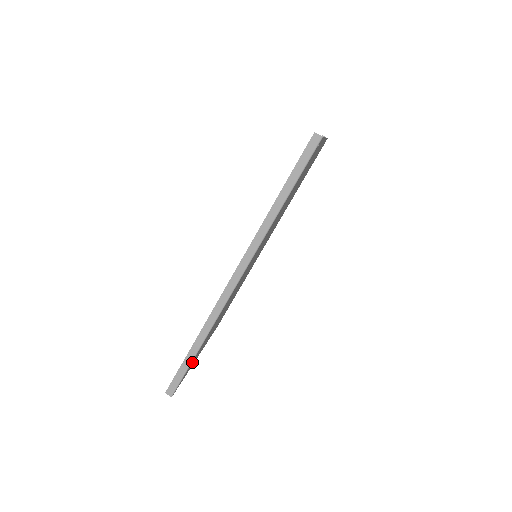
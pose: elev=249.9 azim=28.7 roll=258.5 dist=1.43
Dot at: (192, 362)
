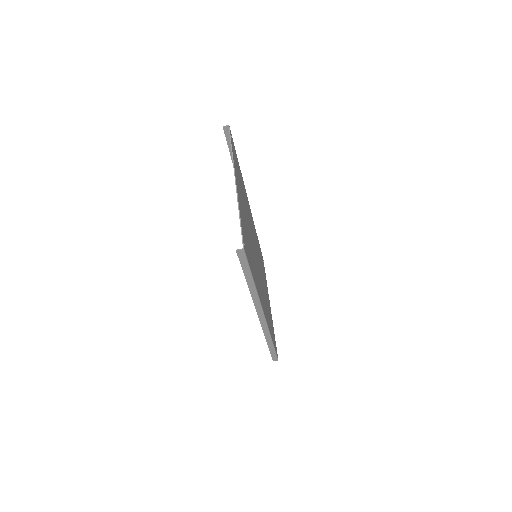
Dot at: (274, 342)
